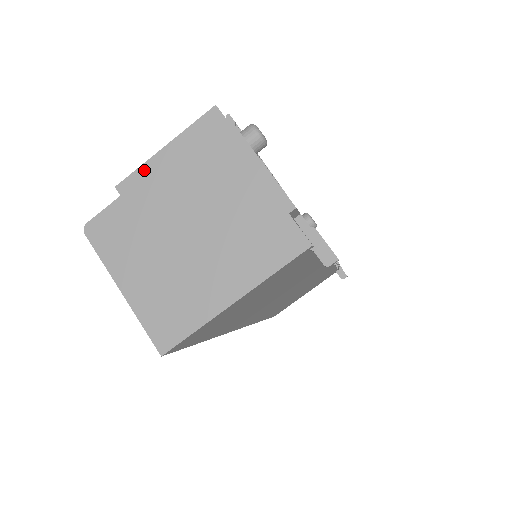
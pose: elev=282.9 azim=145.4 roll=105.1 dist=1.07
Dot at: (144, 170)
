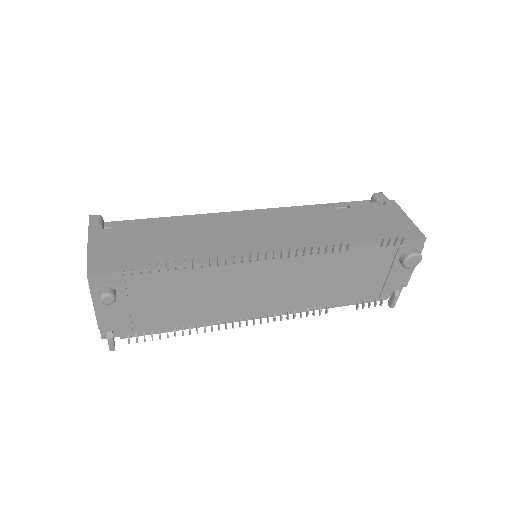
Dot at: (88, 241)
